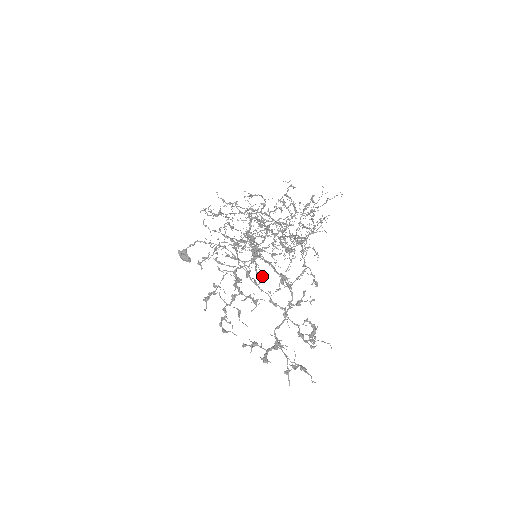
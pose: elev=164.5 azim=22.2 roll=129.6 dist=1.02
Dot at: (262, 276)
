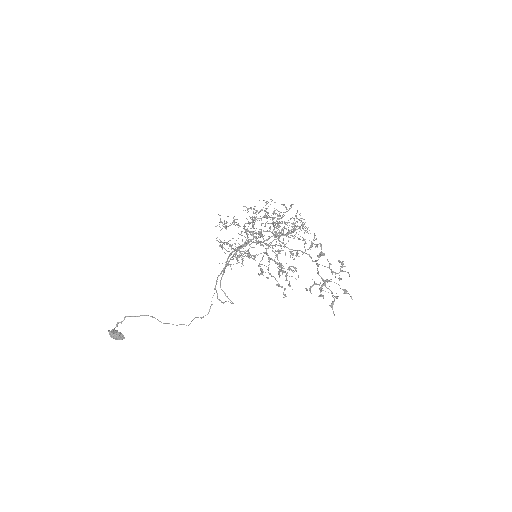
Dot at: (228, 301)
